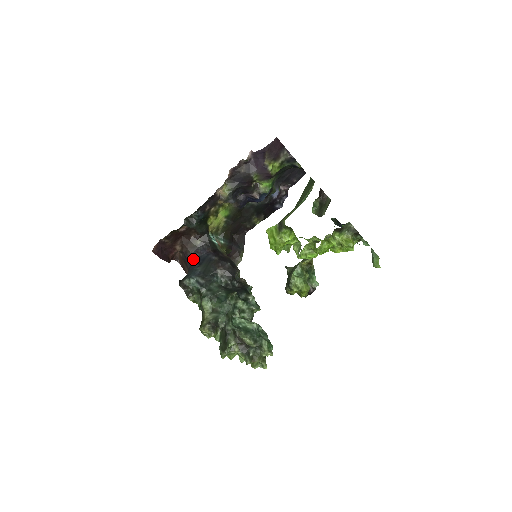
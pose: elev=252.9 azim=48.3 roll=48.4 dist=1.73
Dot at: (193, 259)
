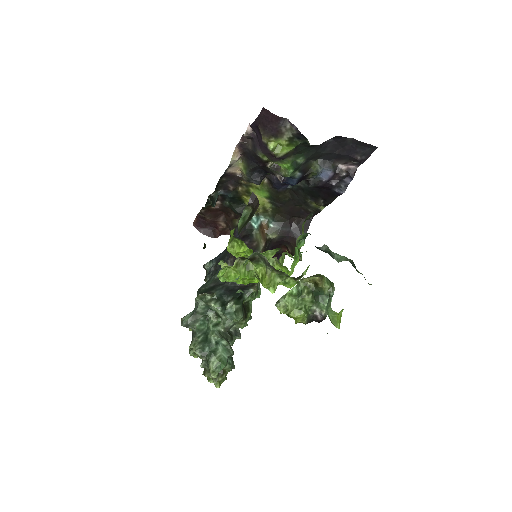
Dot at: occluded
